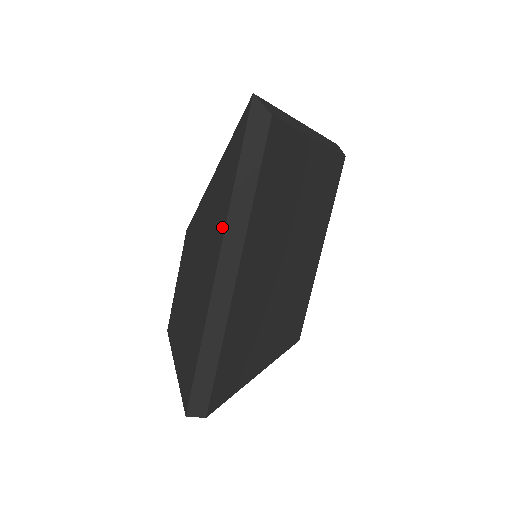
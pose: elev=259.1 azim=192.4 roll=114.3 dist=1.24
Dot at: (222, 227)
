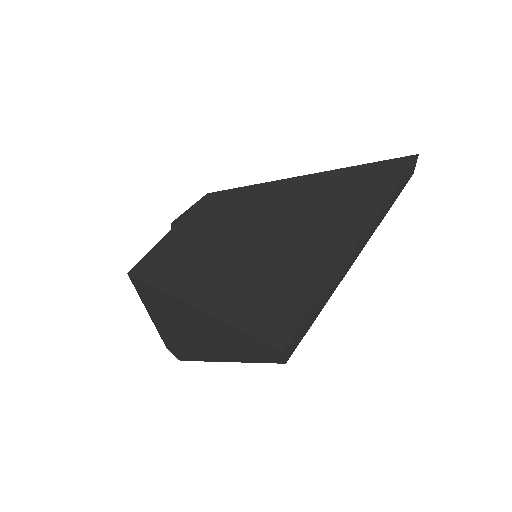
Dot at: (367, 214)
